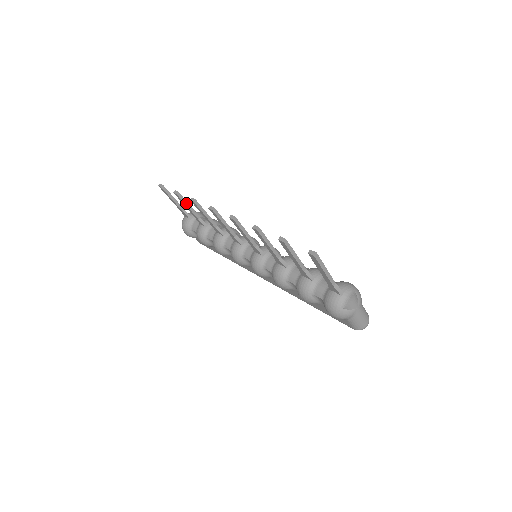
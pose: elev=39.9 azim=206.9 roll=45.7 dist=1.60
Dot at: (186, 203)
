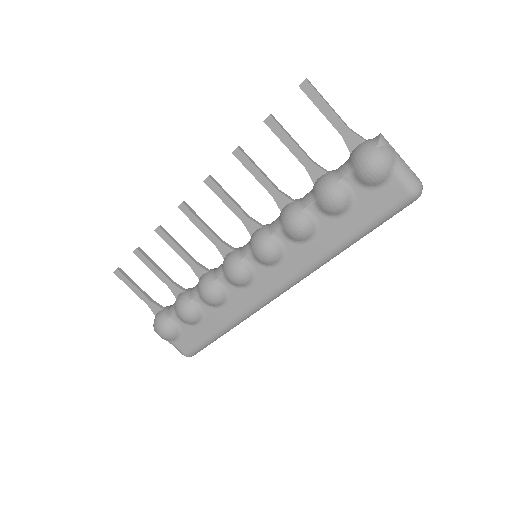
Dot at: (151, 261)
